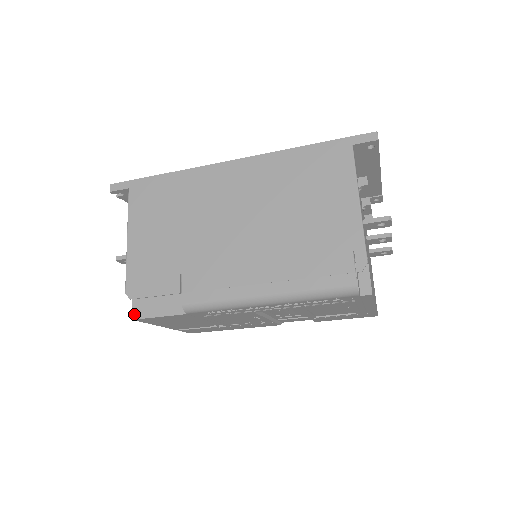
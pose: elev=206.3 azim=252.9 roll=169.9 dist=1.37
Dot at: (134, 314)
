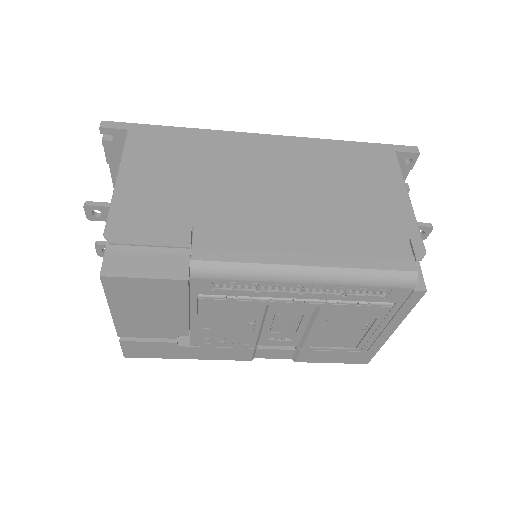
Dot at: (104, 269)
